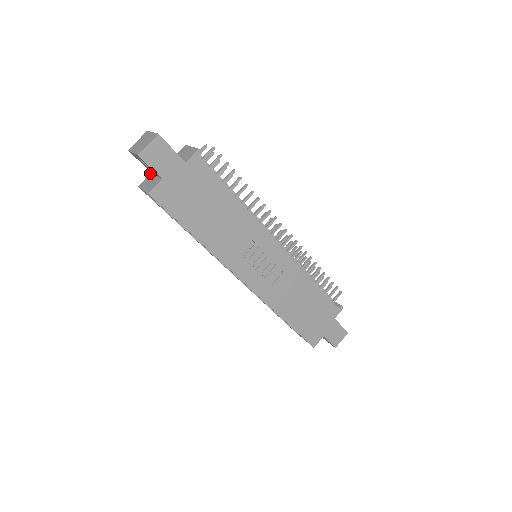
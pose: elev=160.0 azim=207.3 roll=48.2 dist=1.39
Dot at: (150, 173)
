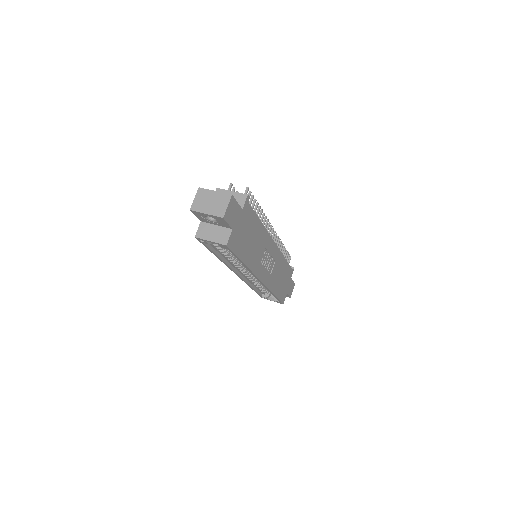
Dot at: (200, 222)
